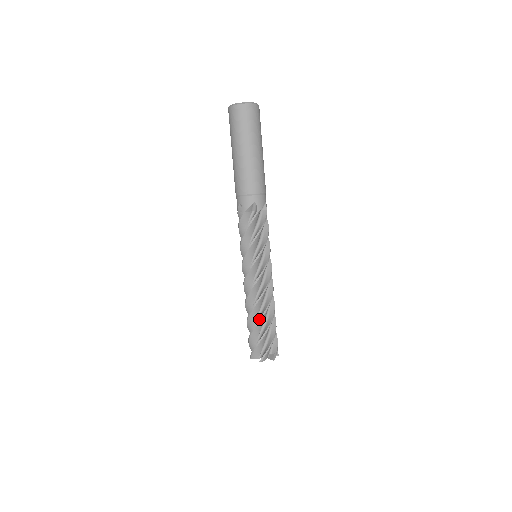
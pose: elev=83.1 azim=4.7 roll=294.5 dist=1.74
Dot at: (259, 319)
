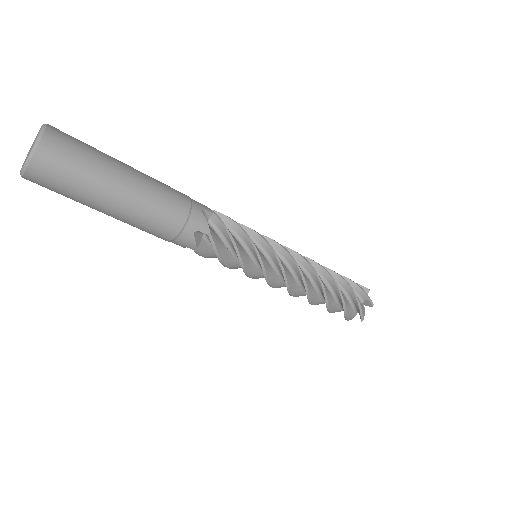
Dot at: occluded
